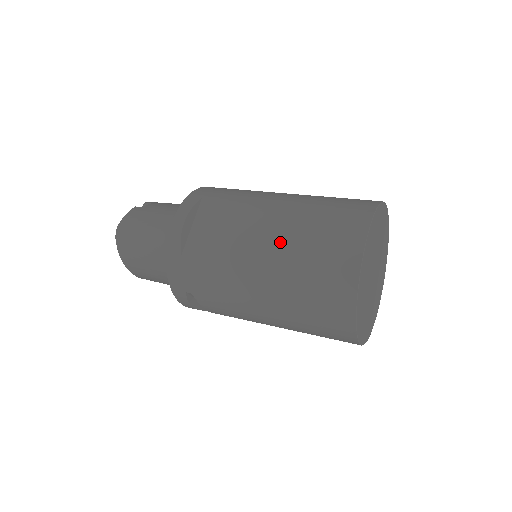
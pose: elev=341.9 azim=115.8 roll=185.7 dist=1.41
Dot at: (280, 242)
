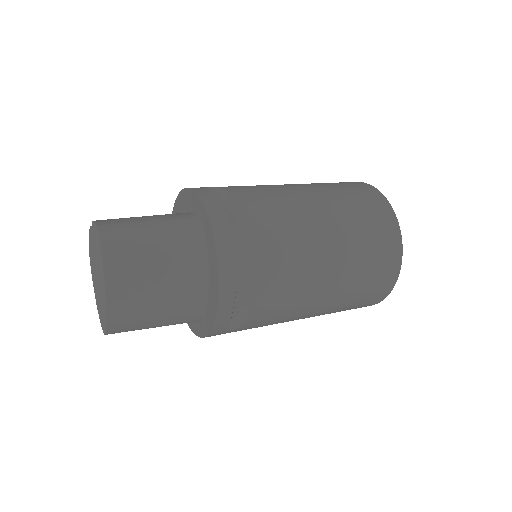
Dot at: (321, 196)
